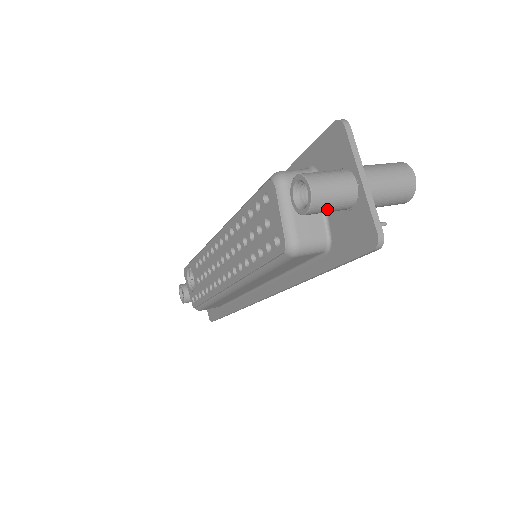
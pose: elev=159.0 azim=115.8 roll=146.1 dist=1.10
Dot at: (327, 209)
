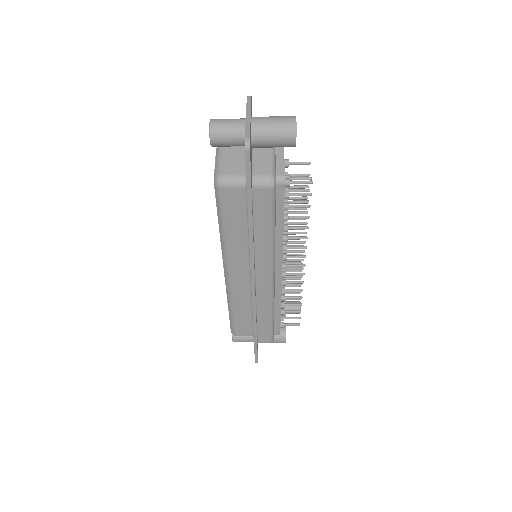
Dot at: (224, 137)
